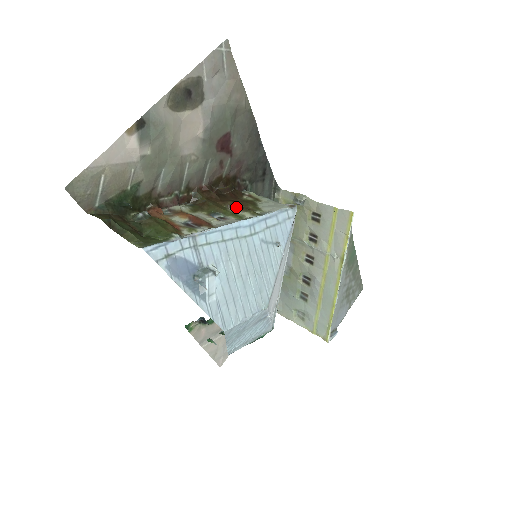
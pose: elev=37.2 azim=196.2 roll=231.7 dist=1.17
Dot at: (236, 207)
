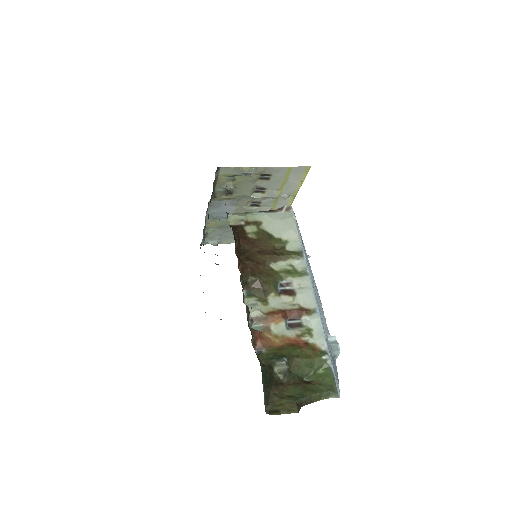
Dot at: (274, 259)
